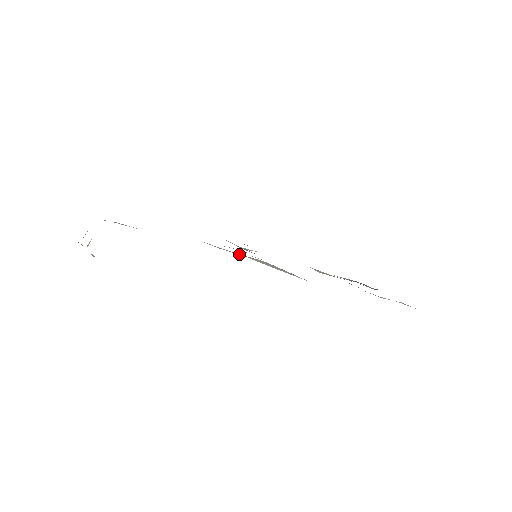
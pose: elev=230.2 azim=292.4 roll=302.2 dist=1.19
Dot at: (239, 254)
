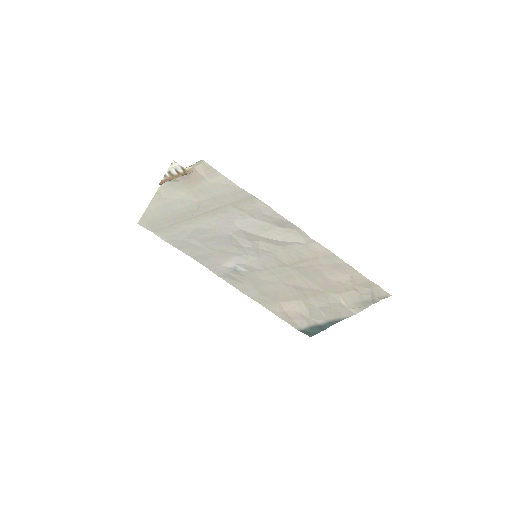
Dot at: (258, 227)
